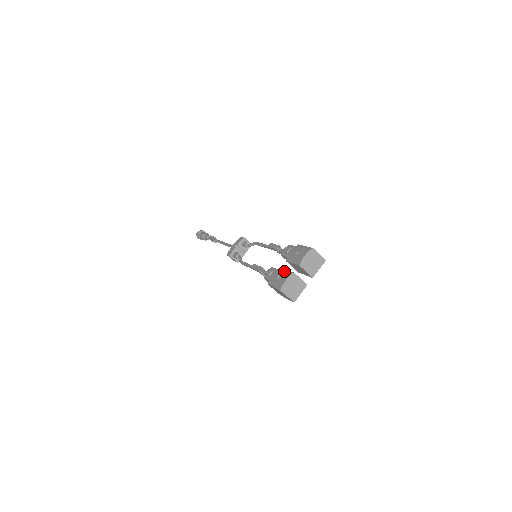
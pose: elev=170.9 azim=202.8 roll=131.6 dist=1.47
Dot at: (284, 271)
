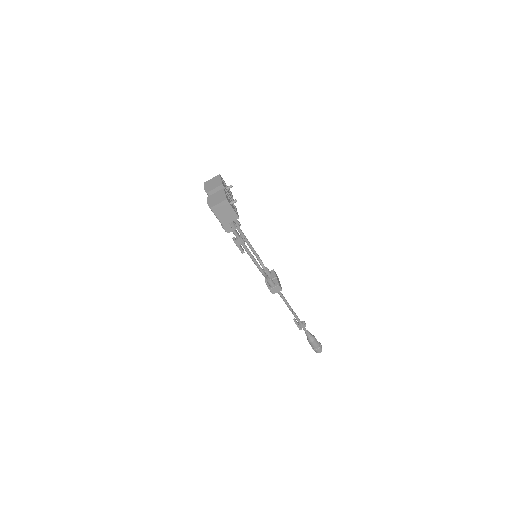
Dot at: occluded
